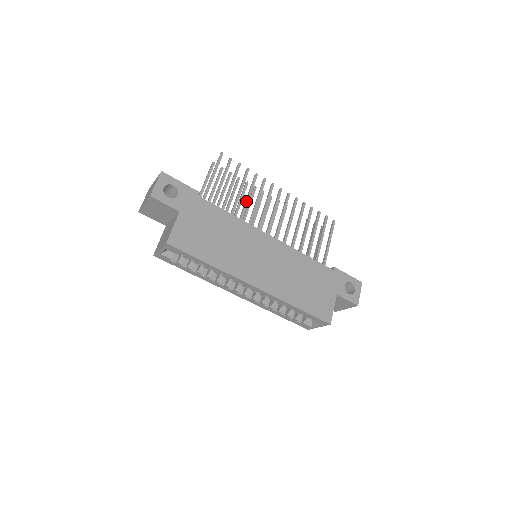
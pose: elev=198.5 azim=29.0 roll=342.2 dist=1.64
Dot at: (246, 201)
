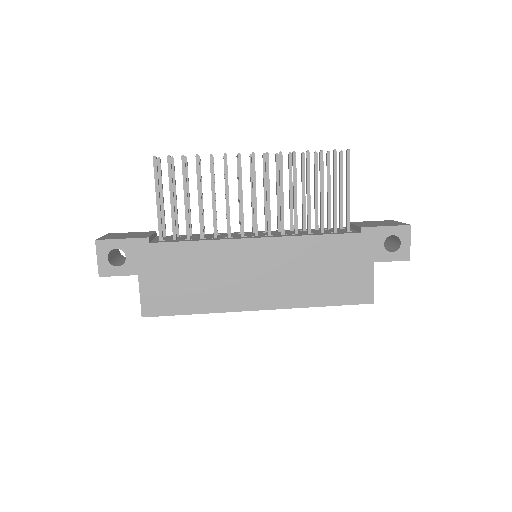
Dot at: (212, 204)
